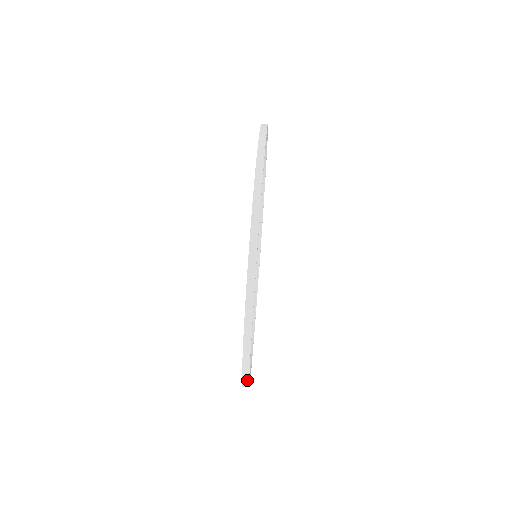
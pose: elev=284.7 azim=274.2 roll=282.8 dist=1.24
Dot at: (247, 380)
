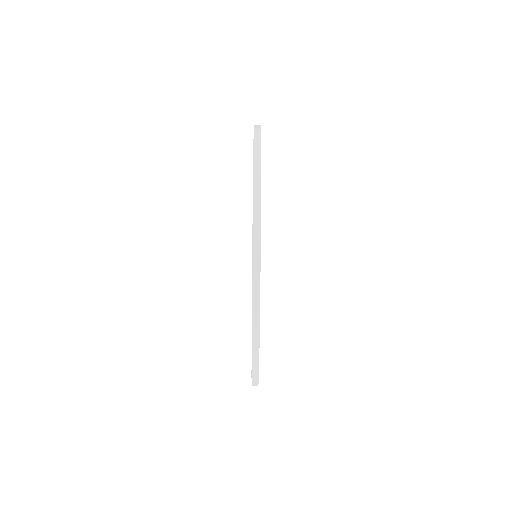
Dot at: (257, 371)
